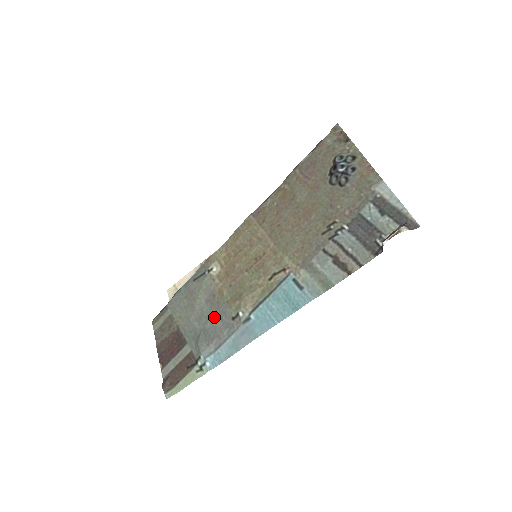
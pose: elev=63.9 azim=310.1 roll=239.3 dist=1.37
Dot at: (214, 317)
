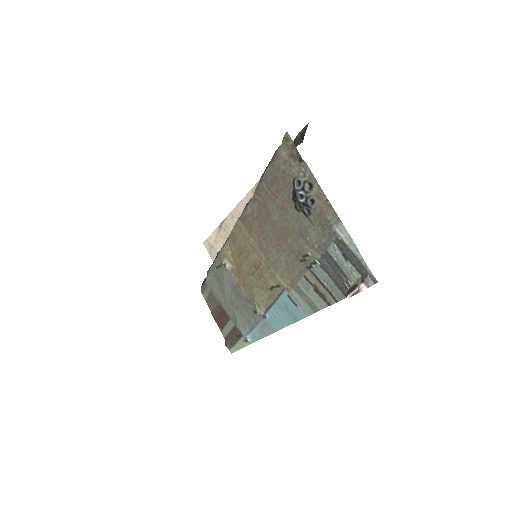
Dot at: (241, 306)
